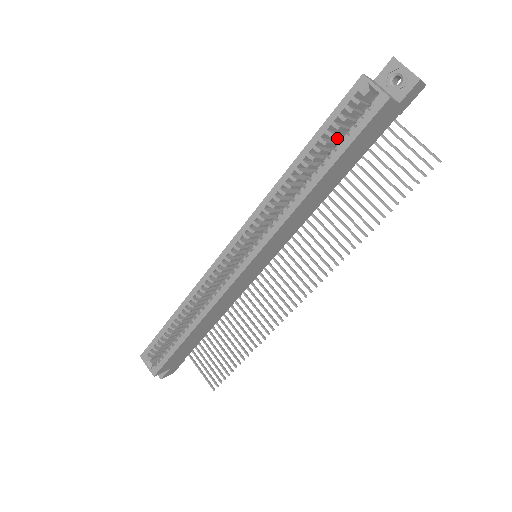
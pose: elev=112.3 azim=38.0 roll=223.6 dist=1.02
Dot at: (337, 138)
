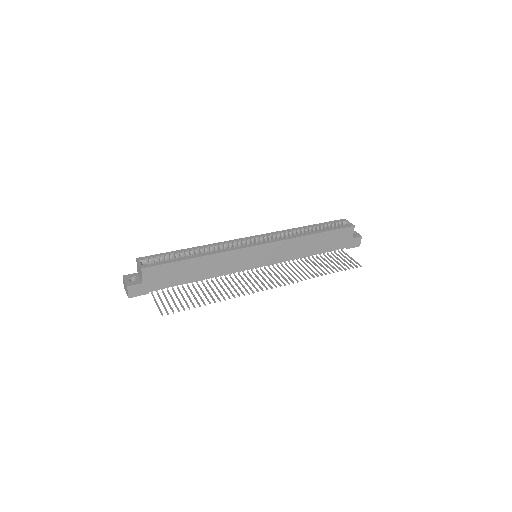
Dot at: occluded
